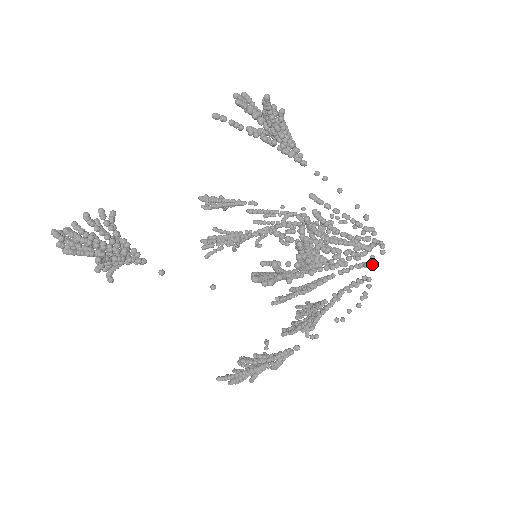
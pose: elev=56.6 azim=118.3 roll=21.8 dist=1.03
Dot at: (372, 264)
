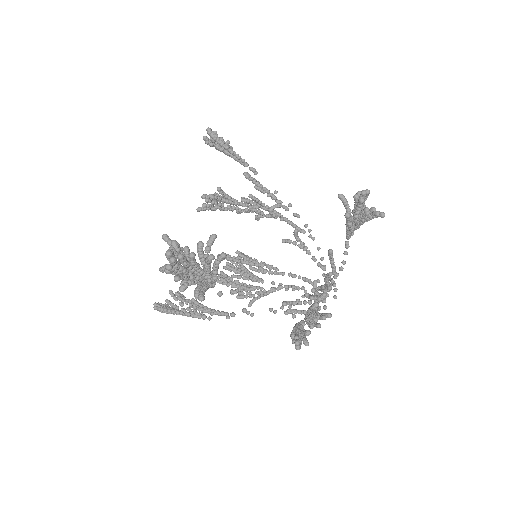
Dot at: occluded
